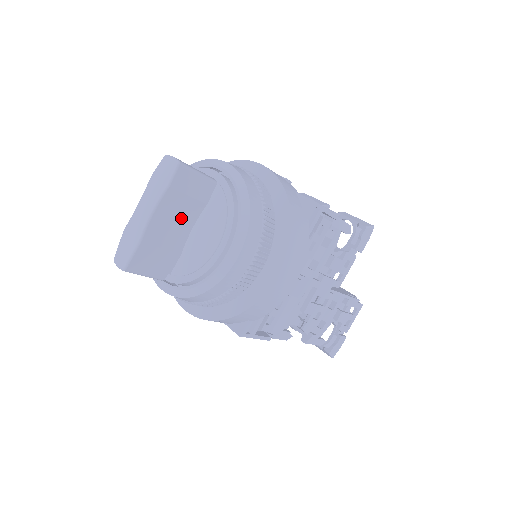
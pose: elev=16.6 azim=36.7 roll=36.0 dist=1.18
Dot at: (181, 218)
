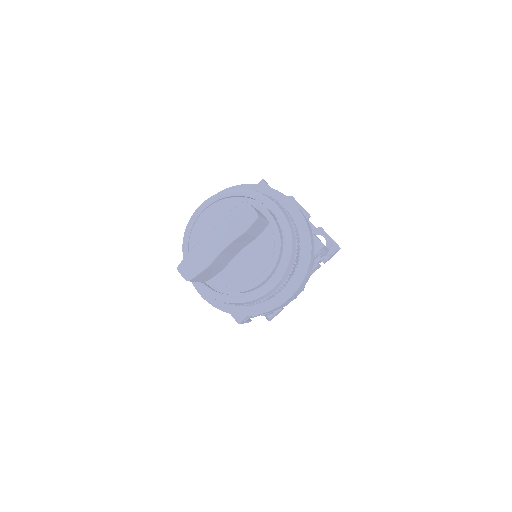
Dot at: (238, 247)
